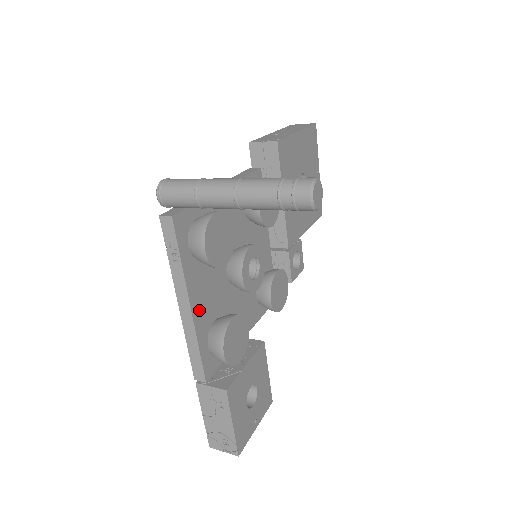
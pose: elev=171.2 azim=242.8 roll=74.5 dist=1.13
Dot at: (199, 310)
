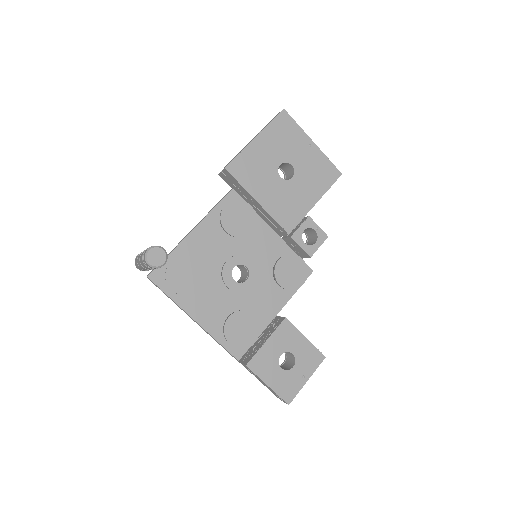
Dot at: (206, 319)
